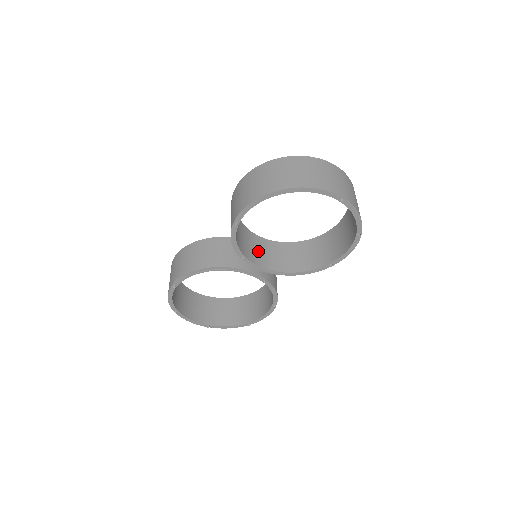
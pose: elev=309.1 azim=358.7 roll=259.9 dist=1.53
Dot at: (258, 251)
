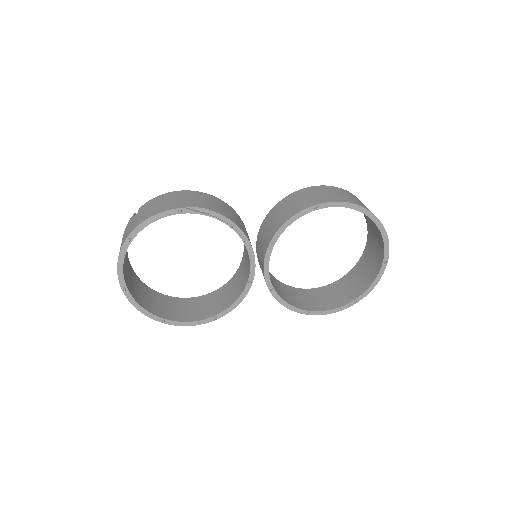
Dot at: occluded
